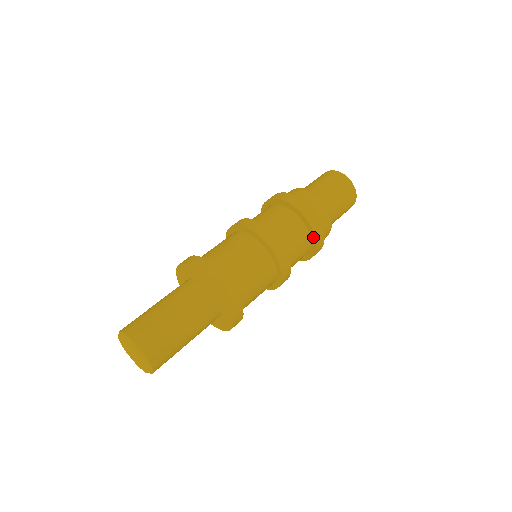
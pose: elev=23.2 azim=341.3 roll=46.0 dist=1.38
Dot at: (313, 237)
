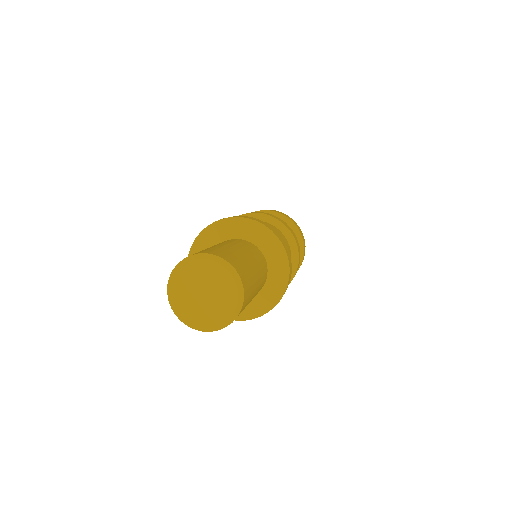
Dot at: (301, 245)
